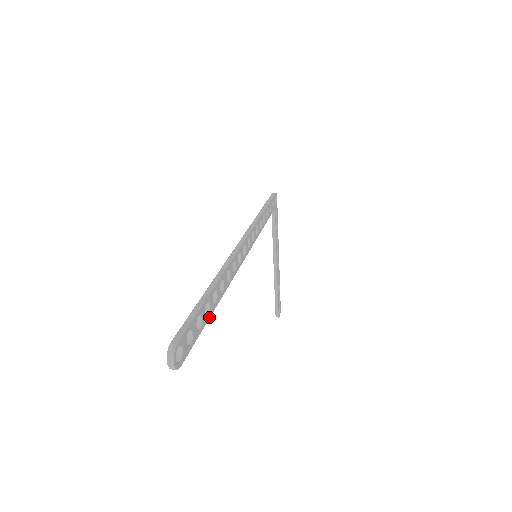
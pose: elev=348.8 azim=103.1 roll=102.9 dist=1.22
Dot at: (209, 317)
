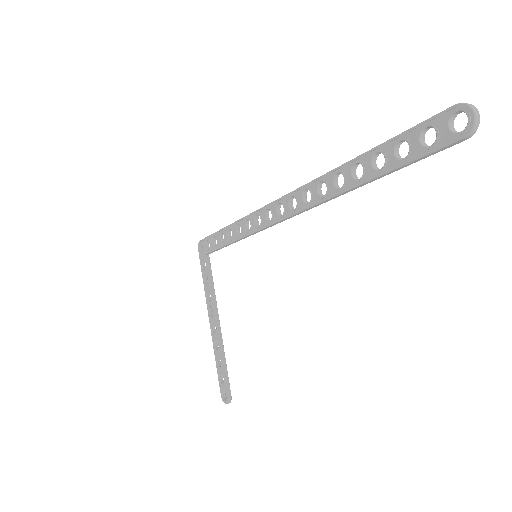
Dot at: (383, 175)
